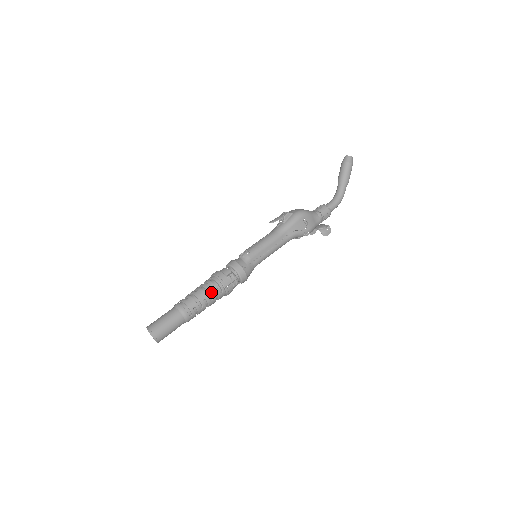
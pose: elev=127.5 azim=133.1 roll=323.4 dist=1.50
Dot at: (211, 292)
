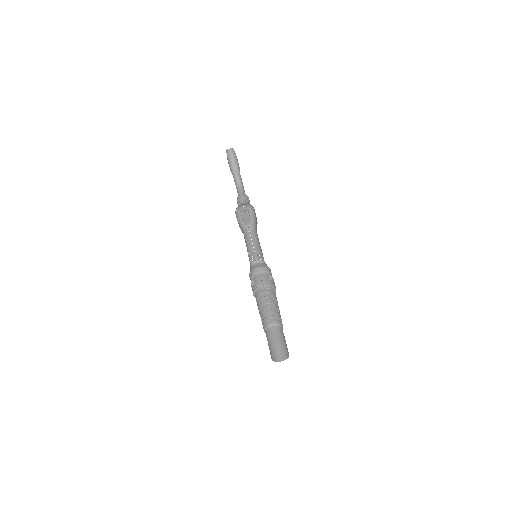
Dot at: (276, 298)
